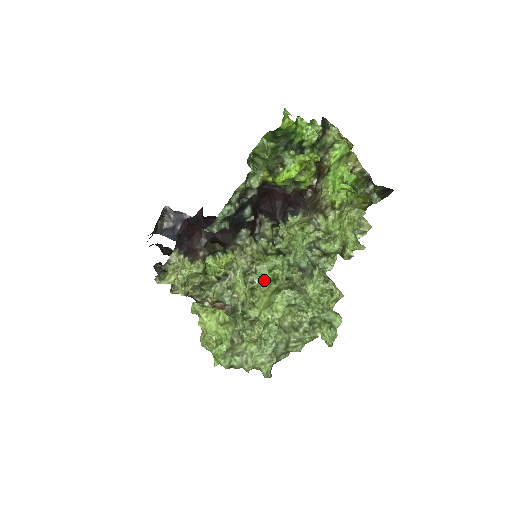
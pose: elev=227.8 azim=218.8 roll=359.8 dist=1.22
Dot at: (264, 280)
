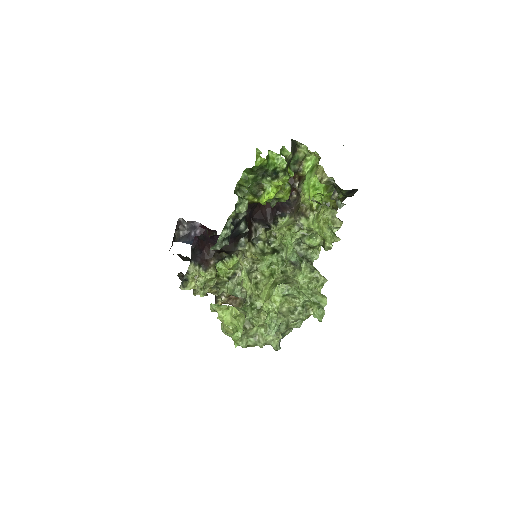
Dot at: (265, 275)
